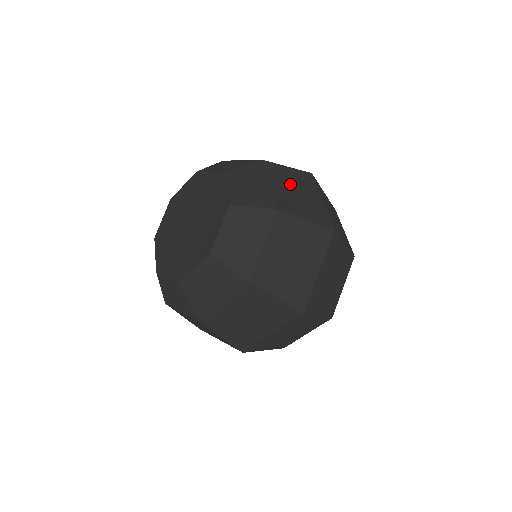
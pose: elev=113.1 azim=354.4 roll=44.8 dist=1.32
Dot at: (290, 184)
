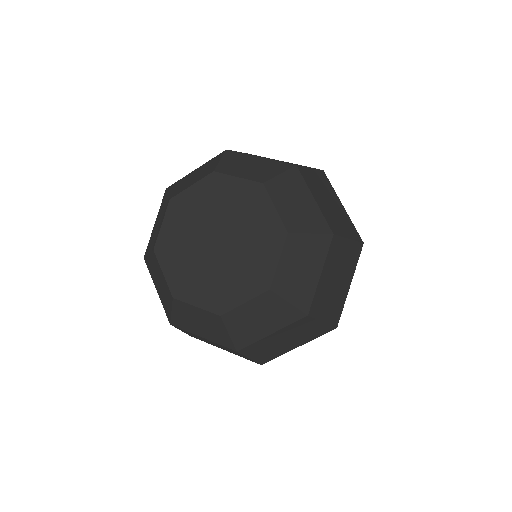
Dot at: (322, 193)
